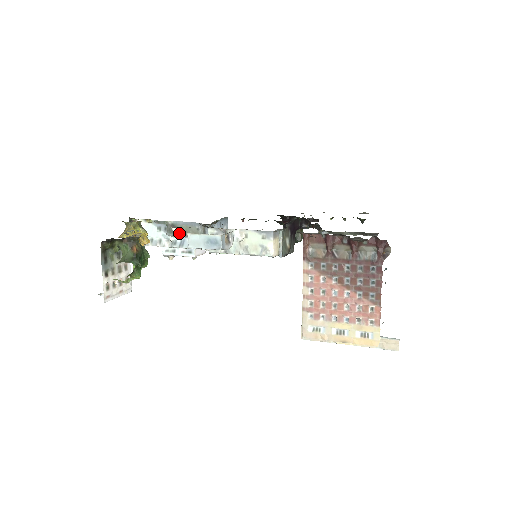
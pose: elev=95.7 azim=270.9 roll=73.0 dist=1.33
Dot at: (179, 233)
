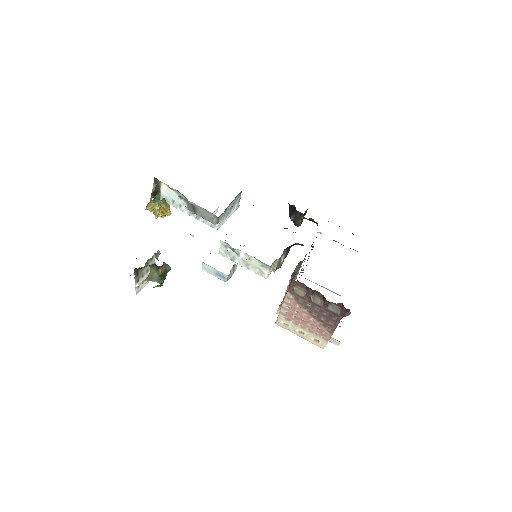
Dot at: (197, 214)
